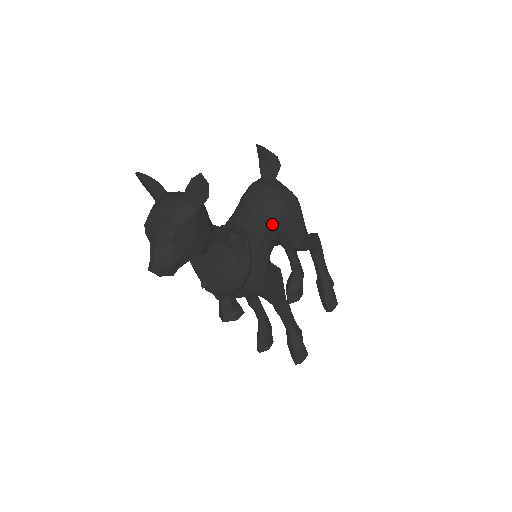
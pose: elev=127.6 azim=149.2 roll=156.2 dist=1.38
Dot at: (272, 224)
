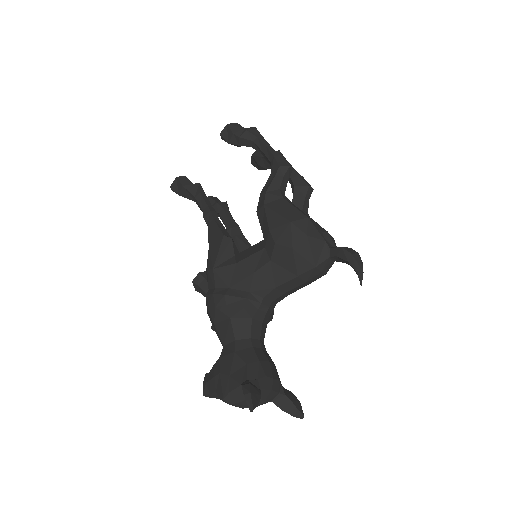
Dot at: occluded
